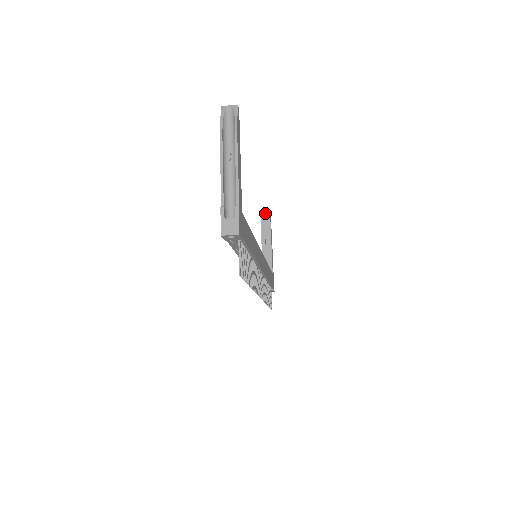
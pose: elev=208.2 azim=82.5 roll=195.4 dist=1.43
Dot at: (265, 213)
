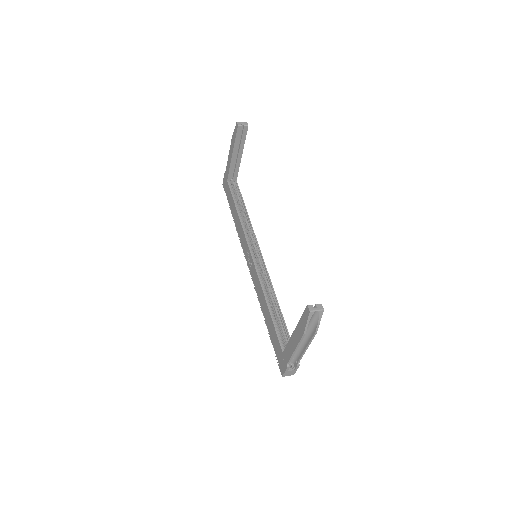
Dot at: (242, 125)
